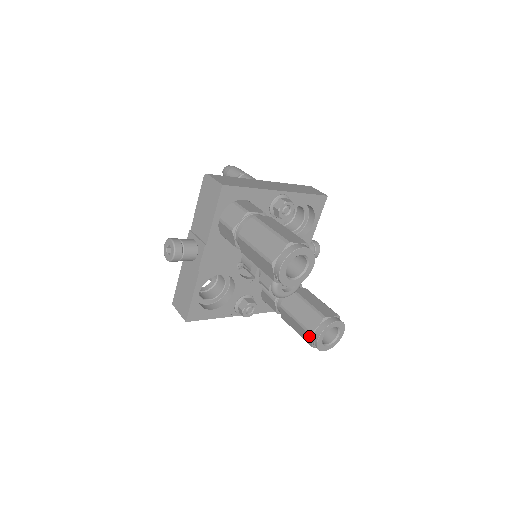
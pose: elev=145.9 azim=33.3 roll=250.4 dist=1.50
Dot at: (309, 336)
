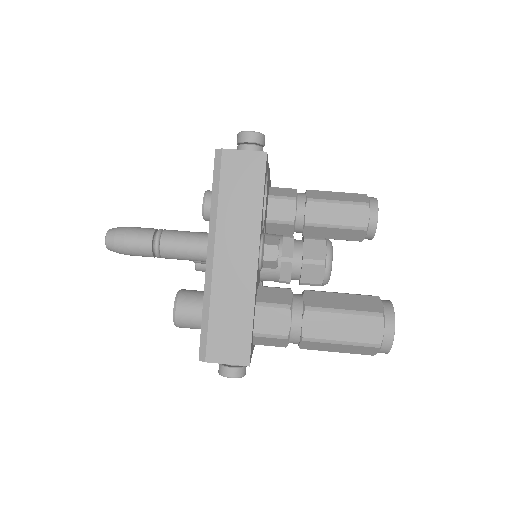
Dot at: occluded
